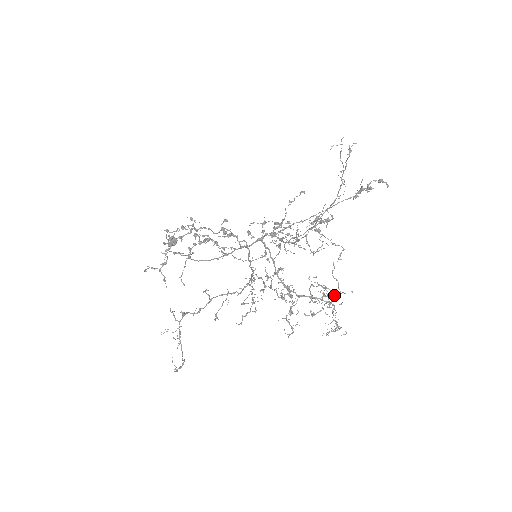
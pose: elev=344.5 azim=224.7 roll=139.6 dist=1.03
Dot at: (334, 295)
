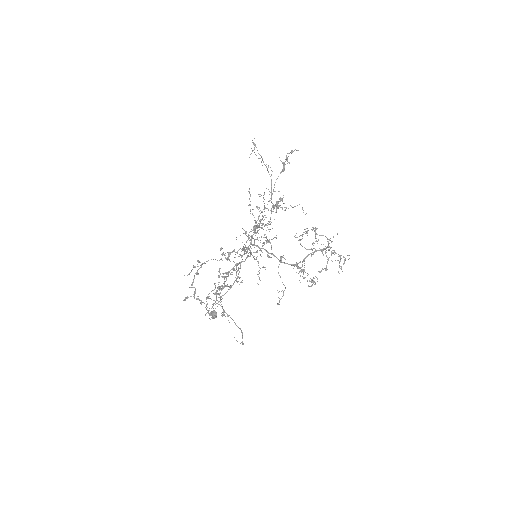
Dot at: occluded
